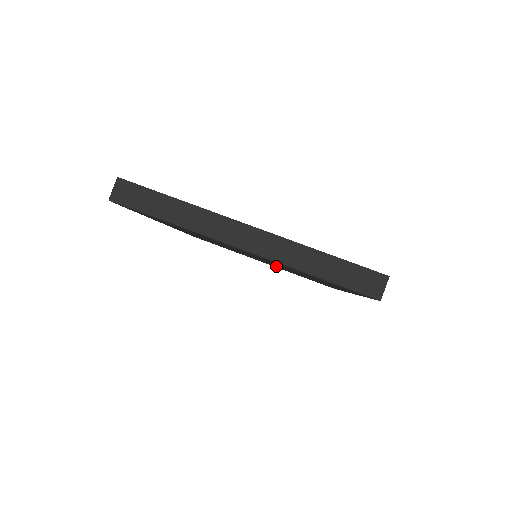
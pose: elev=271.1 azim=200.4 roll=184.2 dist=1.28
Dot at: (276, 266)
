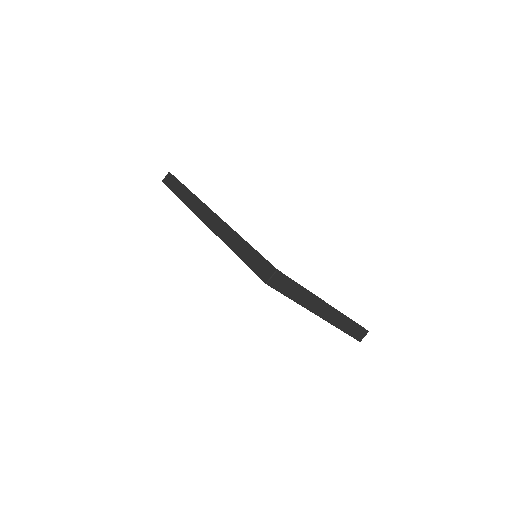
Dot at: occluded
